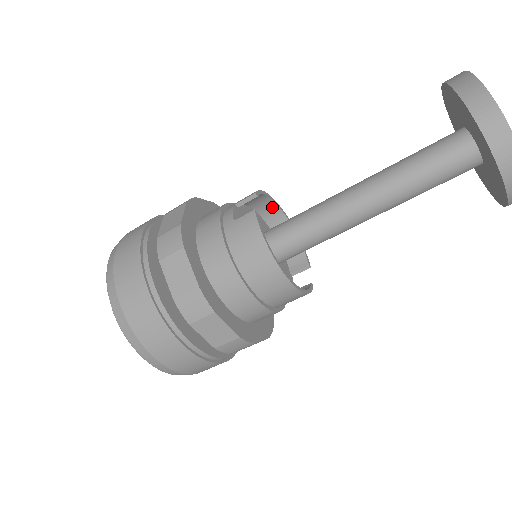
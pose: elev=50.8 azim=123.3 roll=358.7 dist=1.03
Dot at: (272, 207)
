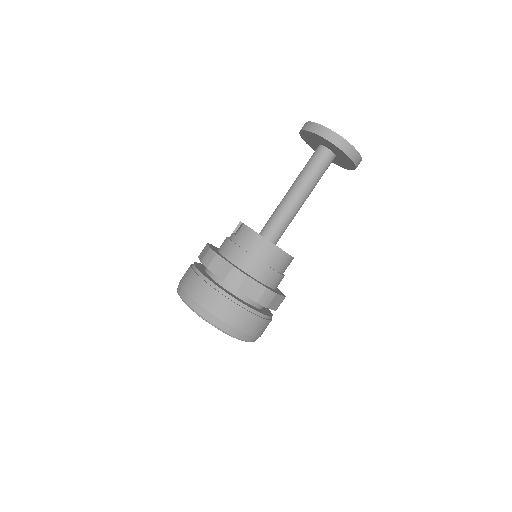
Dot at: occluded
